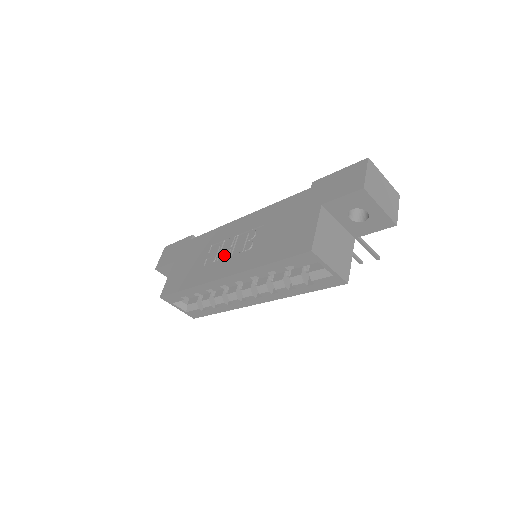
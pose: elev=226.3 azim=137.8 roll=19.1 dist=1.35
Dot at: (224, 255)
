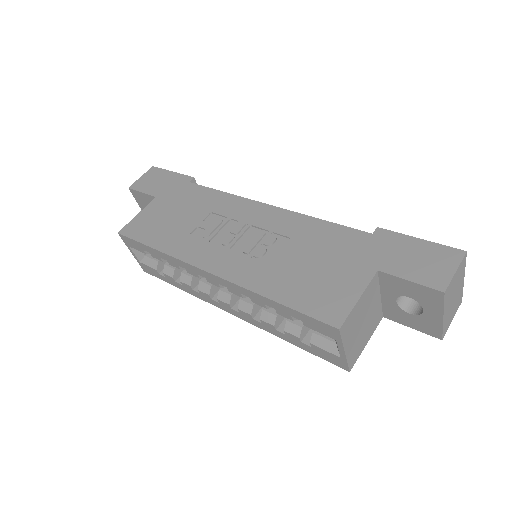
Dot at: (222, 240)
